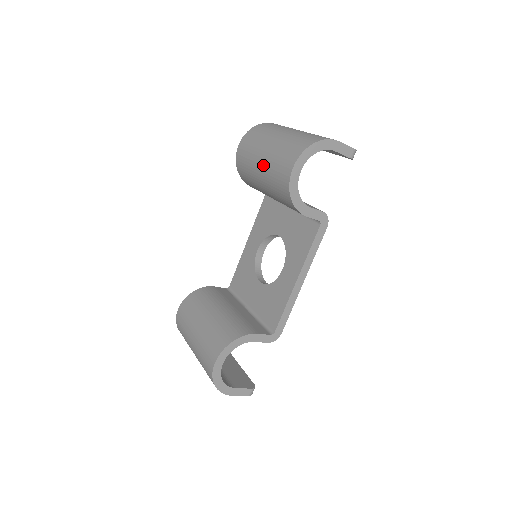
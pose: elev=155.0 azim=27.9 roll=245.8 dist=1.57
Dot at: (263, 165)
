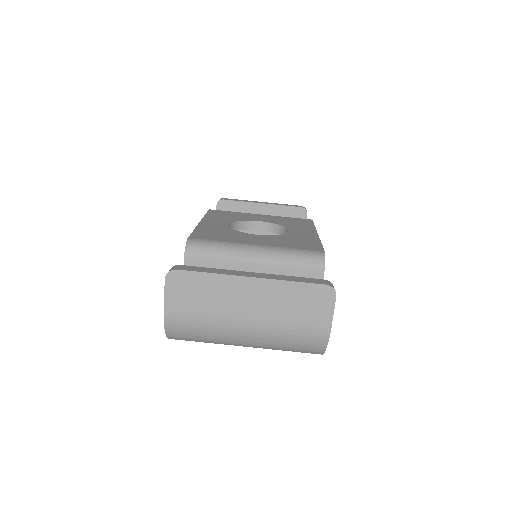
Dot at: occluded
